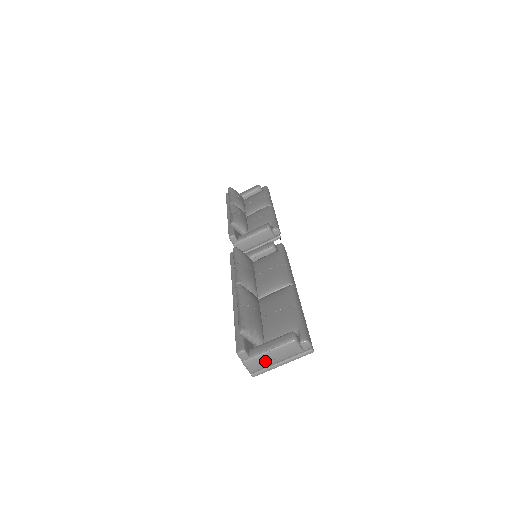
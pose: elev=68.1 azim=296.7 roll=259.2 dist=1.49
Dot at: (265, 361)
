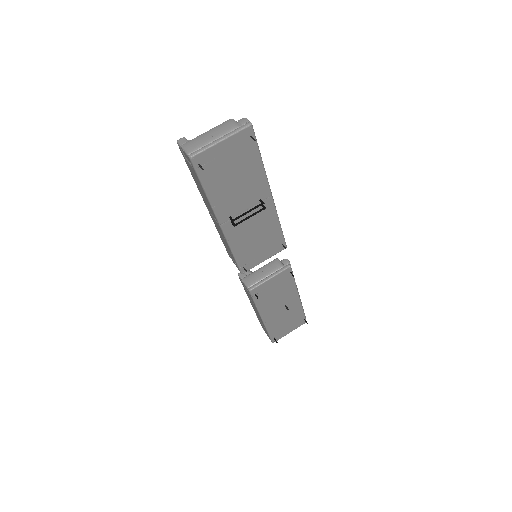
Dot at: (202, 139)
